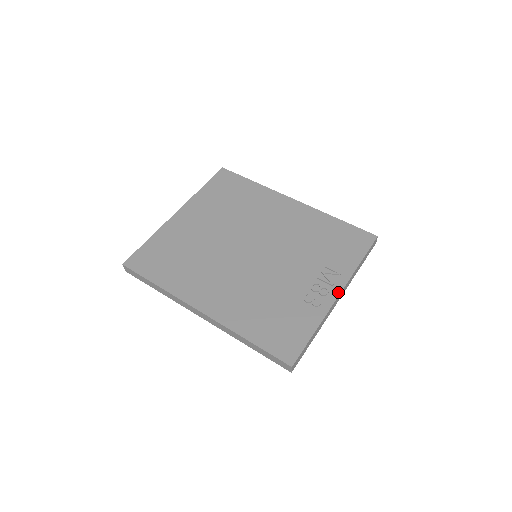
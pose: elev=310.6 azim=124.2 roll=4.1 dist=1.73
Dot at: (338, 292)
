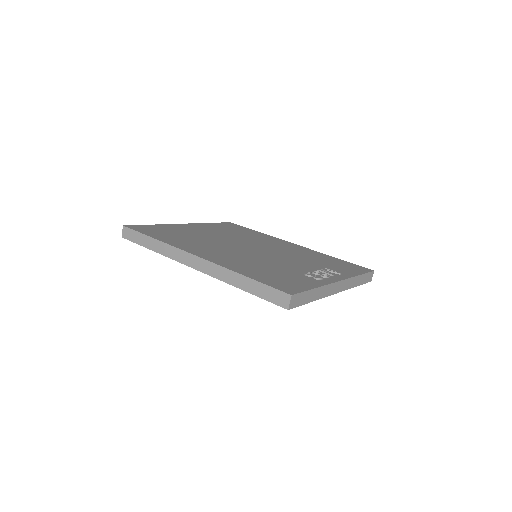
Dot at: (339, 279)
